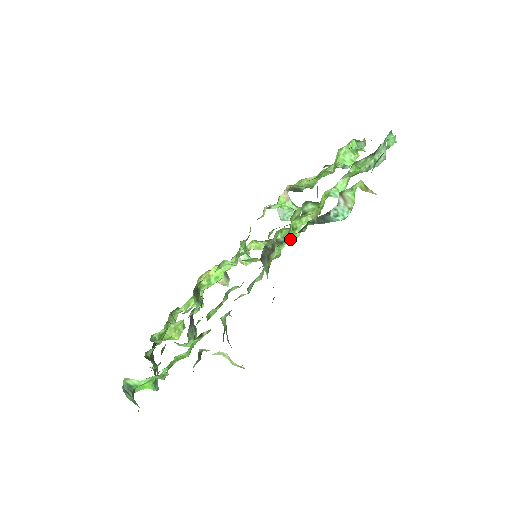
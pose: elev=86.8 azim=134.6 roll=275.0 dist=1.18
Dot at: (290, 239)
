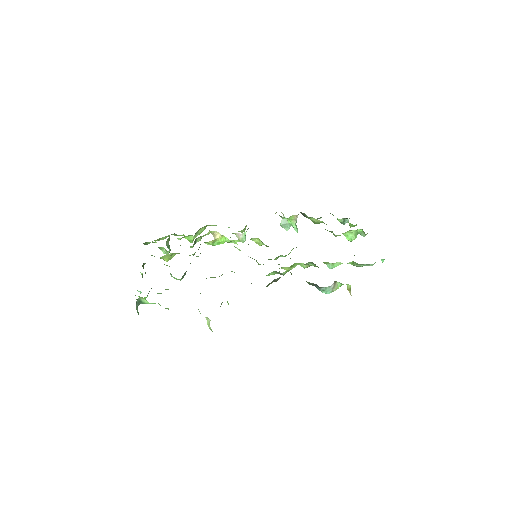
Dot at: (285, 268)
